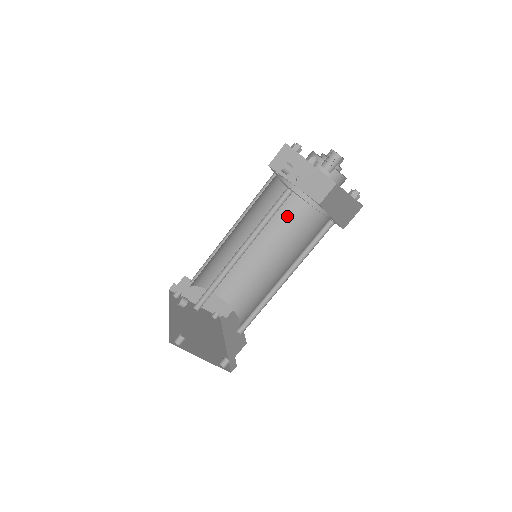
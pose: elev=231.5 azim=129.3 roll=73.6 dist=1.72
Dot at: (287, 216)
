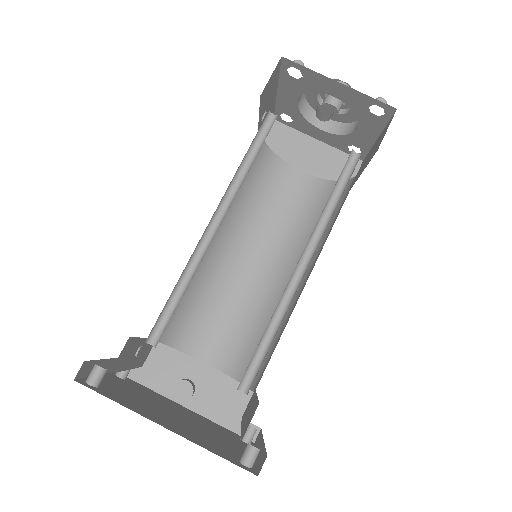
Dot at: occluded
